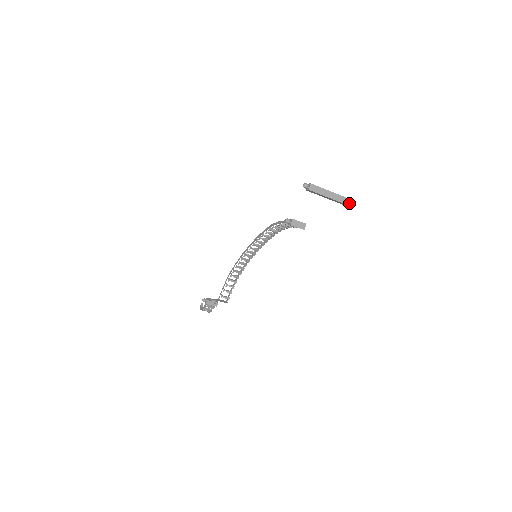
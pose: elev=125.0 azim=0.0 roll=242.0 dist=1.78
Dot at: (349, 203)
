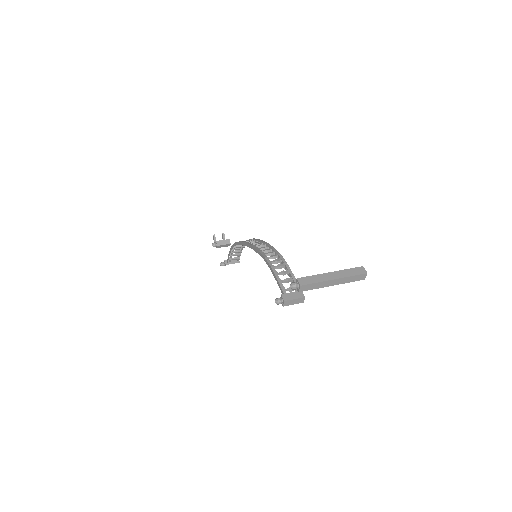
Dot at: (364, 277)
